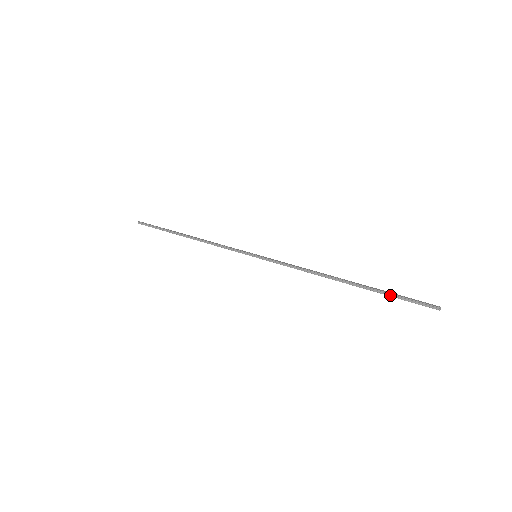
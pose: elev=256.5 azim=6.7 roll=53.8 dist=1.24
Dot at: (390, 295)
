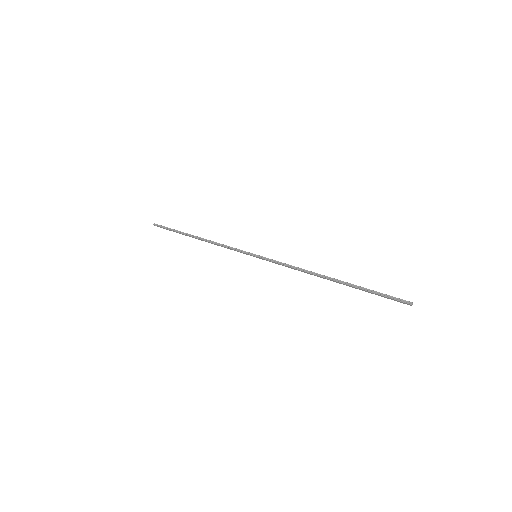
Dot at: (370, 291)
